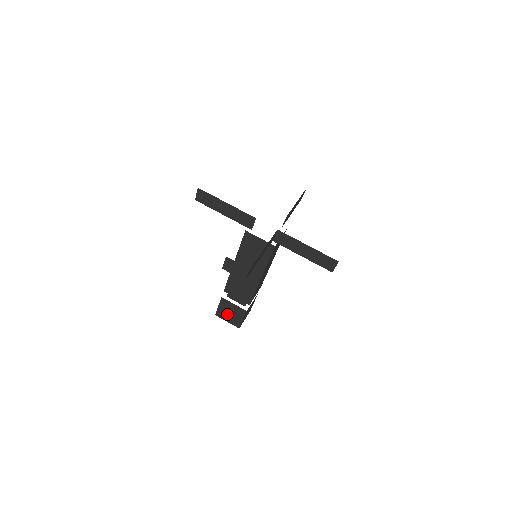
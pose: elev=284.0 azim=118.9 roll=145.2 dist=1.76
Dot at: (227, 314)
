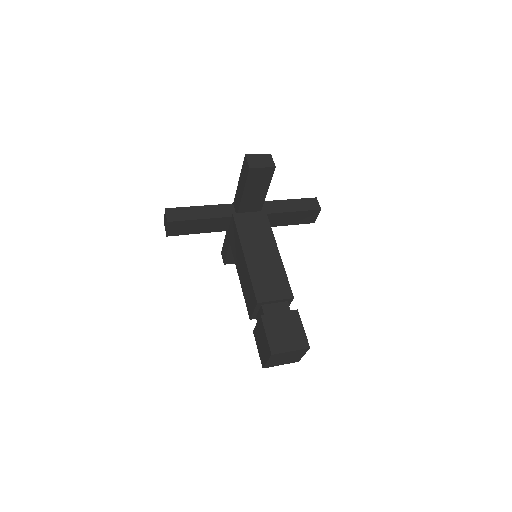
Dot at: (283, 337)
